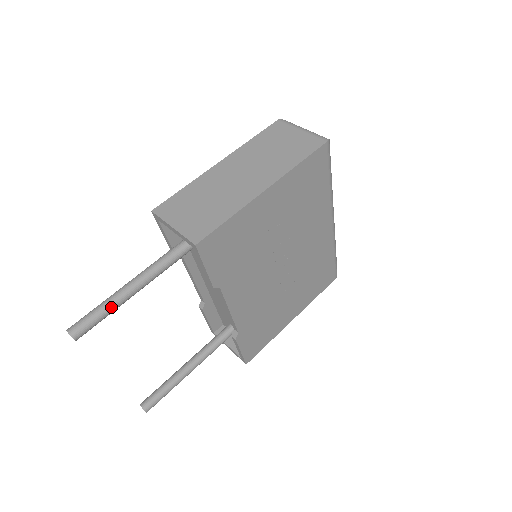
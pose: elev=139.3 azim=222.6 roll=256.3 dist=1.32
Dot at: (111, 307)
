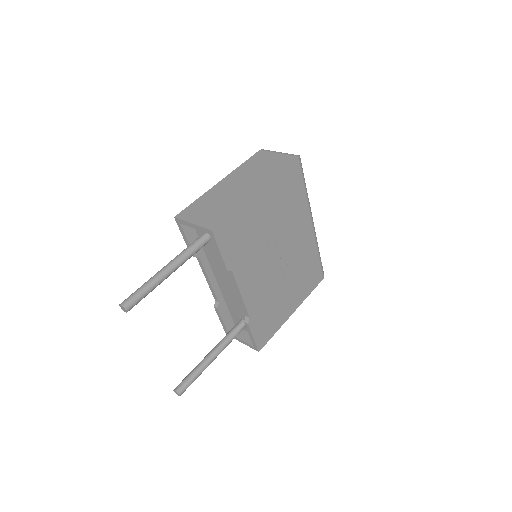
Dot at: (152, 285)
